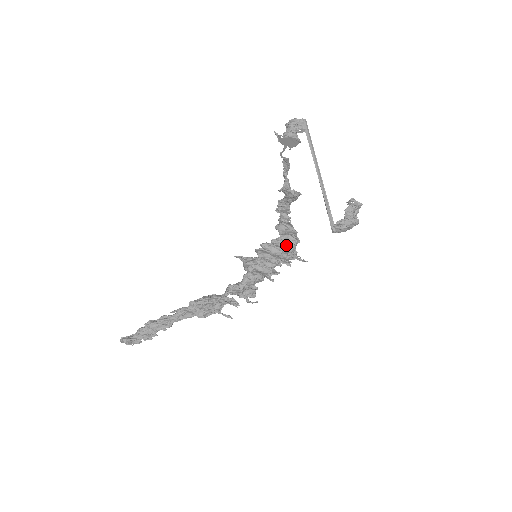
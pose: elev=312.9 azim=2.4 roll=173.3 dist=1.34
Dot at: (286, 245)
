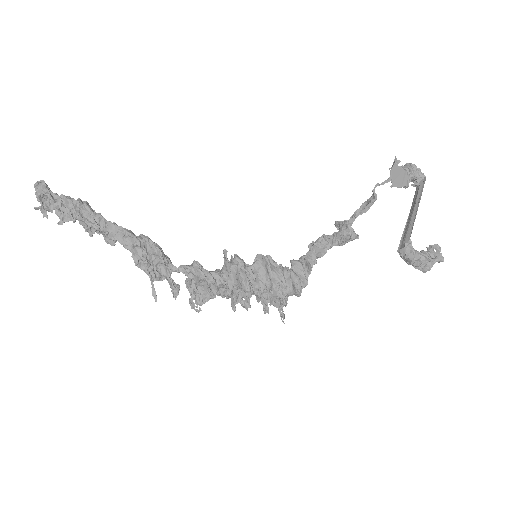
Dot at: (290, 280)
